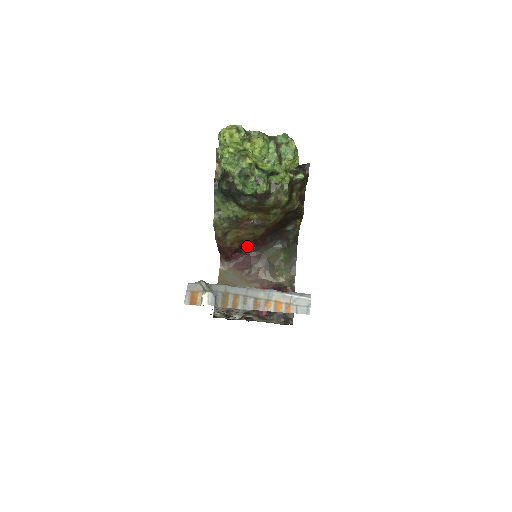
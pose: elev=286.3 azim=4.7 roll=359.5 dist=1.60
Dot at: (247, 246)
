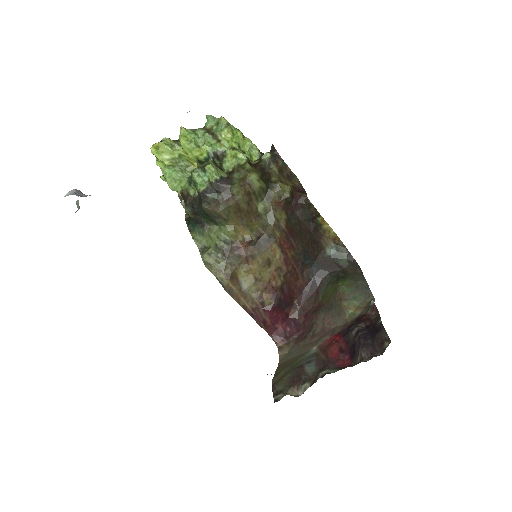
Dot at: (297, 306)
